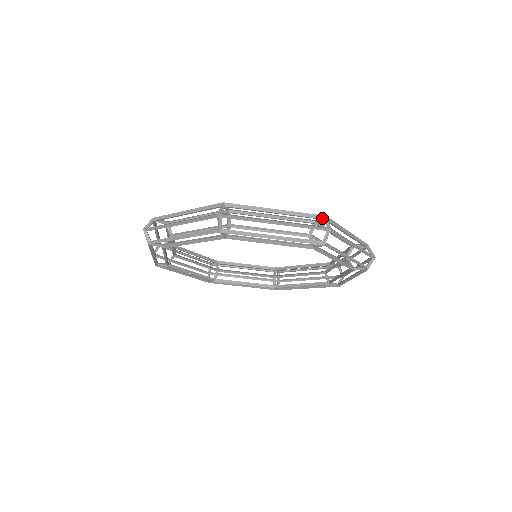
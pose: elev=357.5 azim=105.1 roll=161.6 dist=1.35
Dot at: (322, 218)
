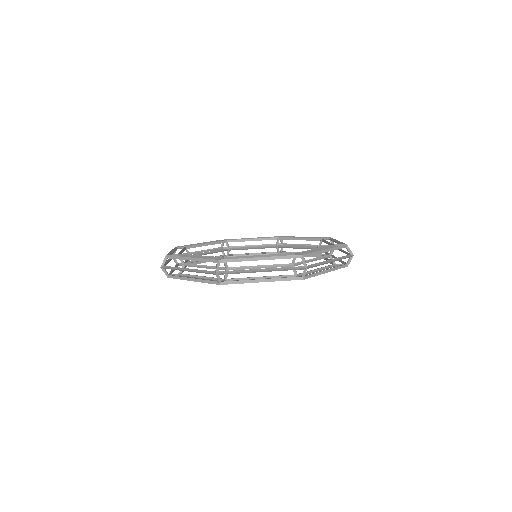
Dot at: (300, 257)
